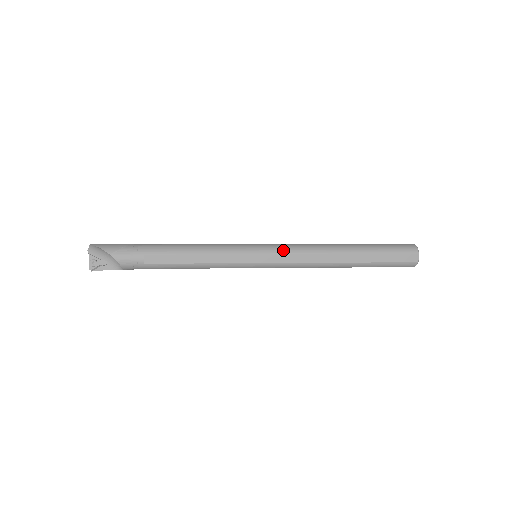
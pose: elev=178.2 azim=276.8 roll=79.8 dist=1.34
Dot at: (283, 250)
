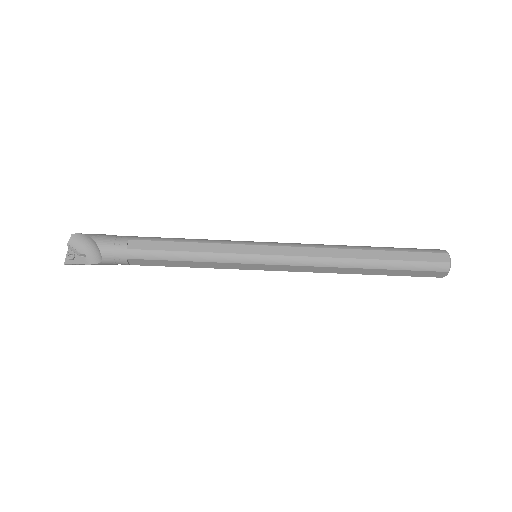
Dot at: (286, 244)
